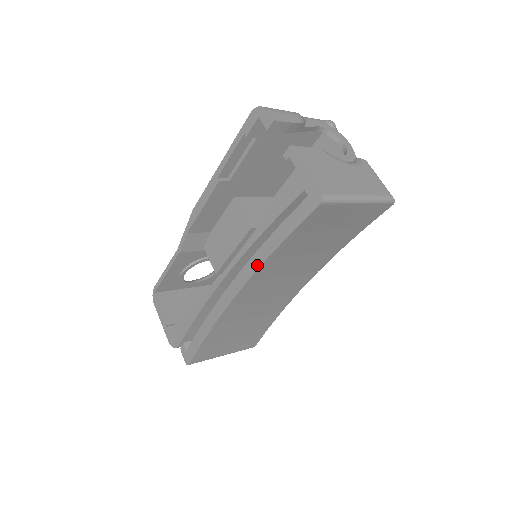
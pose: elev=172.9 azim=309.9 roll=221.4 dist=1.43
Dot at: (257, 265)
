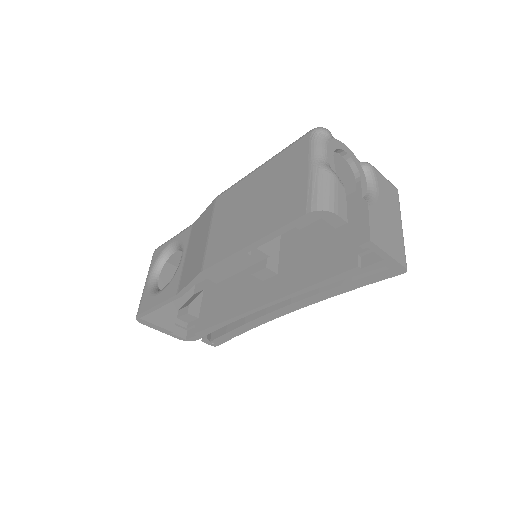
Dot at: (316, 301)
